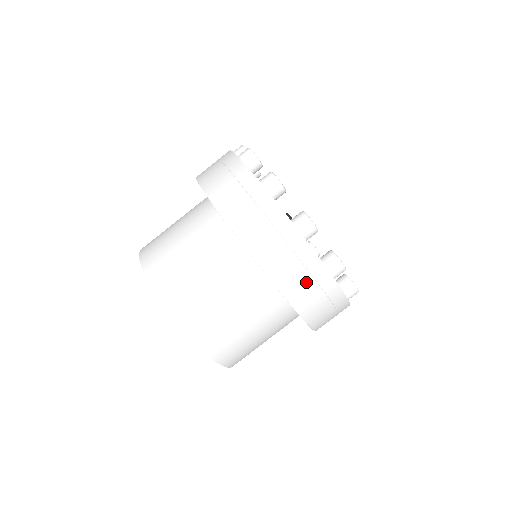
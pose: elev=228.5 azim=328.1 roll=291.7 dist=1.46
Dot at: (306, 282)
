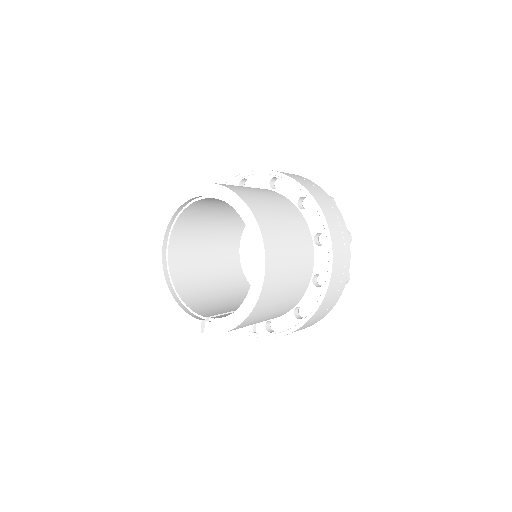
Dot at: (341, 272)
